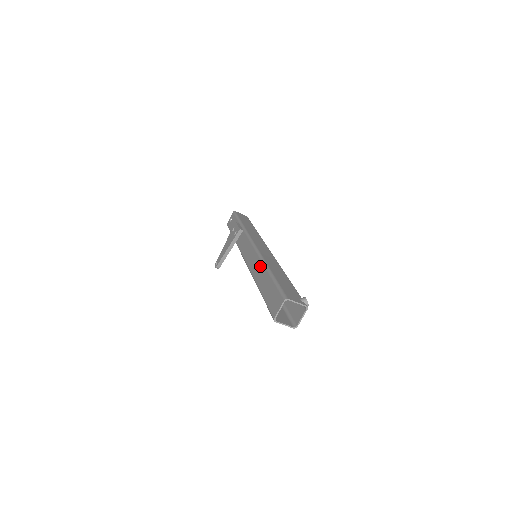
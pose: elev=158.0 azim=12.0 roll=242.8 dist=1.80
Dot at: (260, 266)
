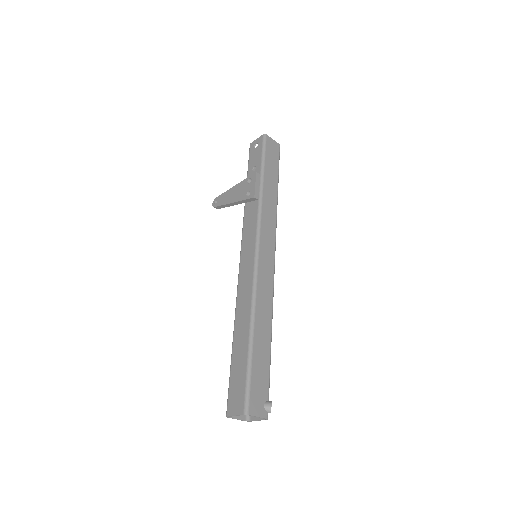
Dot at: (247, 307)
